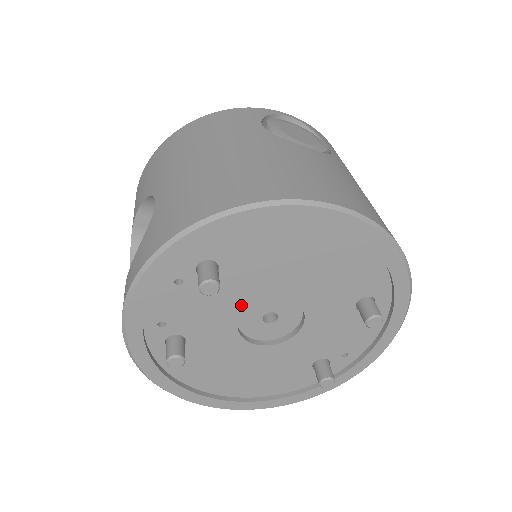
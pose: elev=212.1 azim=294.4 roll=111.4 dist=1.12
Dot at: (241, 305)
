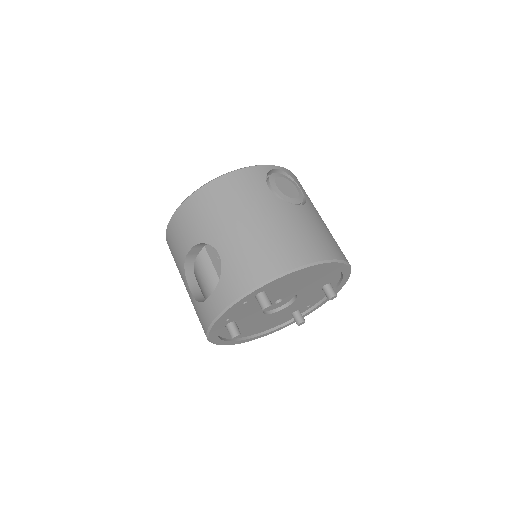
Dot at: occluded
